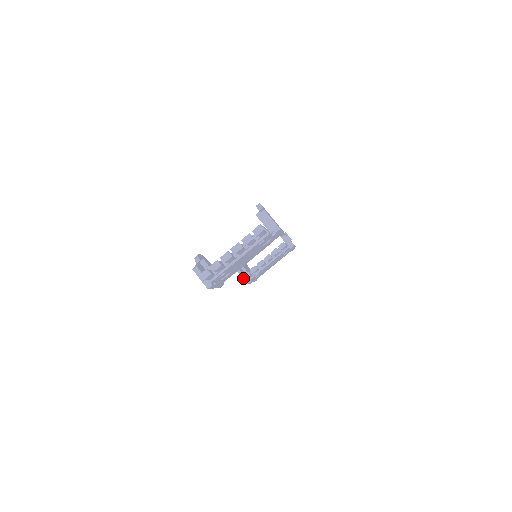
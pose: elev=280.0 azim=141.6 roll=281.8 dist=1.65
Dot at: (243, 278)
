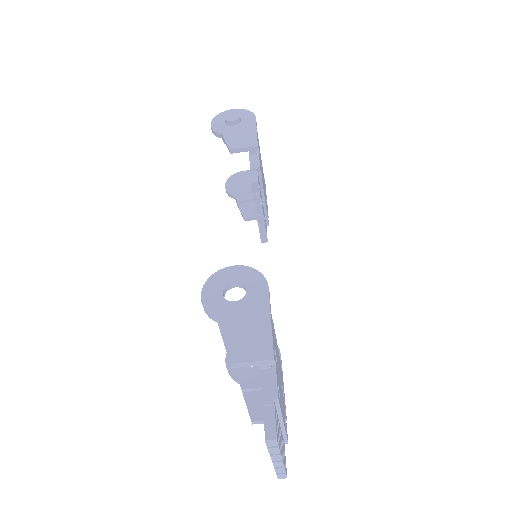
Dot at: occluded
